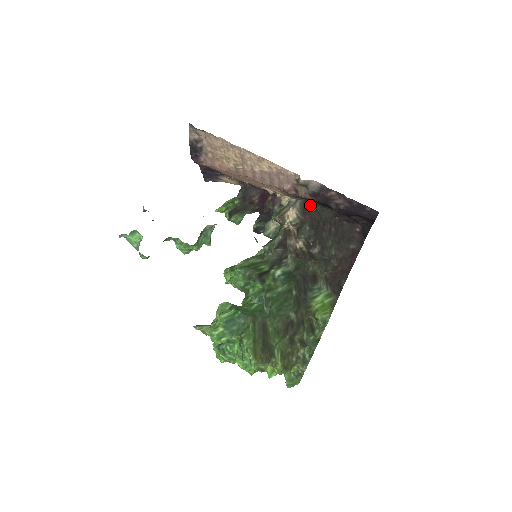
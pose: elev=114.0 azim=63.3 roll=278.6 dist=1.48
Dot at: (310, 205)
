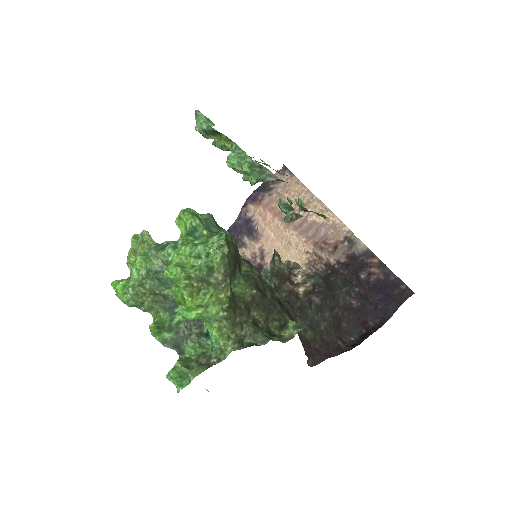
Dot at: (331, 276)
